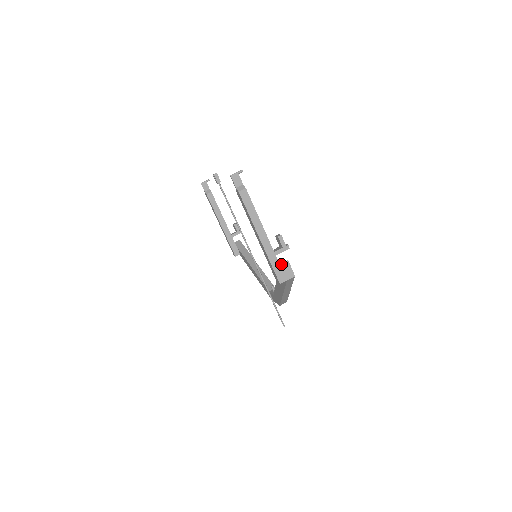
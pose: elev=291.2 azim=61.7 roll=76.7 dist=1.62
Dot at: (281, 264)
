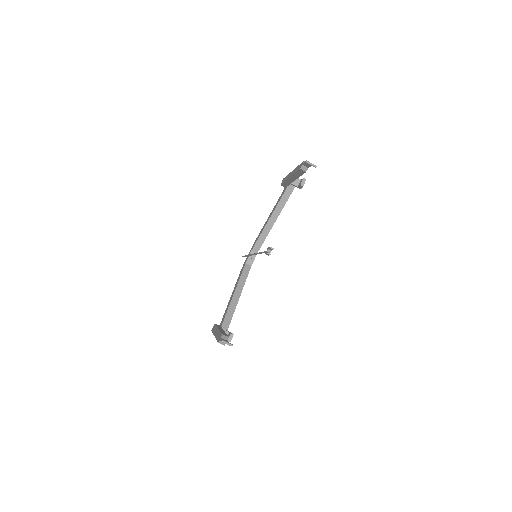
Dot at: occluded
